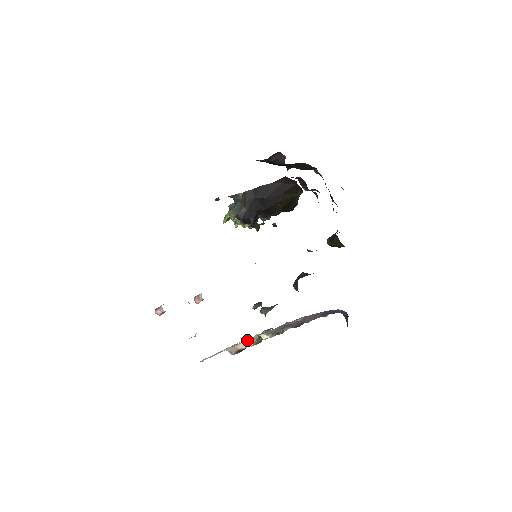
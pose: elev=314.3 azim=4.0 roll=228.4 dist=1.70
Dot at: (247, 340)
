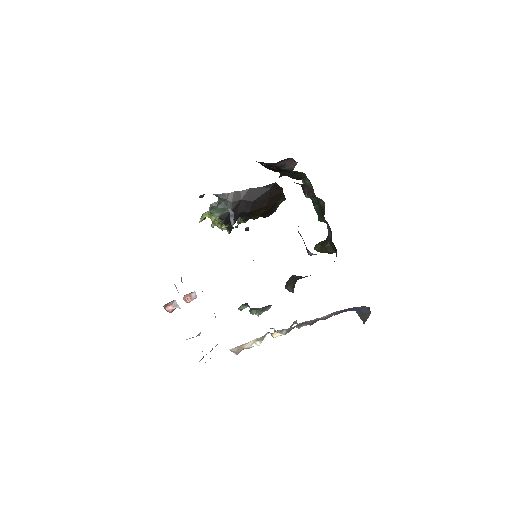
Dot at: (257, 339)
